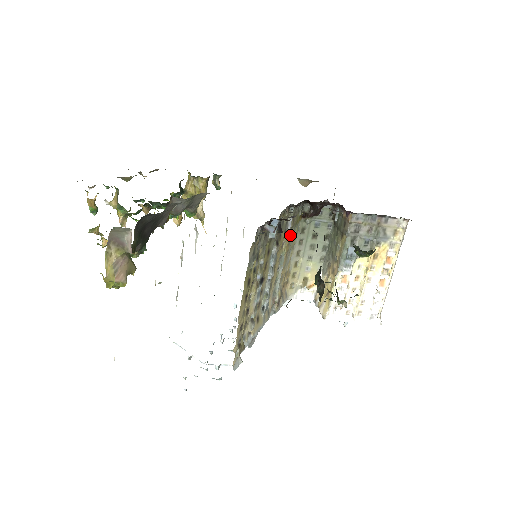
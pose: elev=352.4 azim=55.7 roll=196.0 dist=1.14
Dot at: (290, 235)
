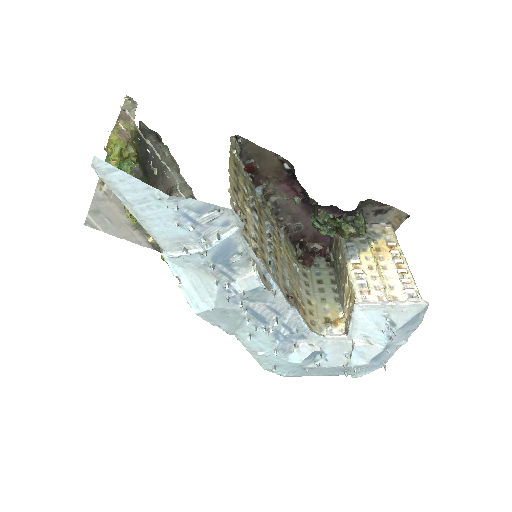
Dot at: (287, 252)
